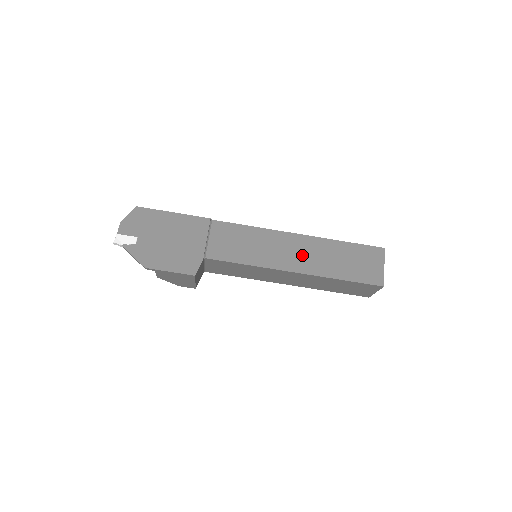
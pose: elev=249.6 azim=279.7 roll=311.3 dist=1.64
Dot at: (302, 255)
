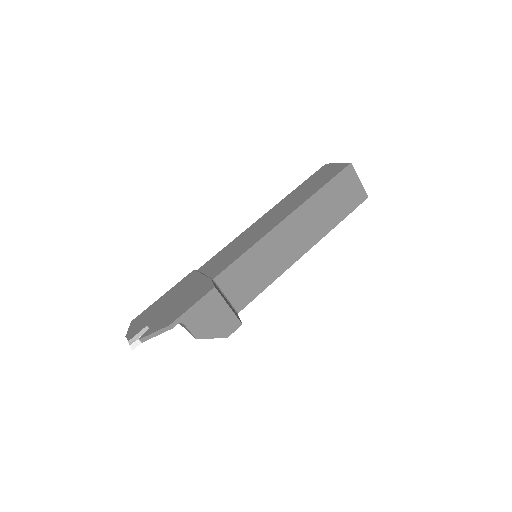
Dot at: (279, 213)
